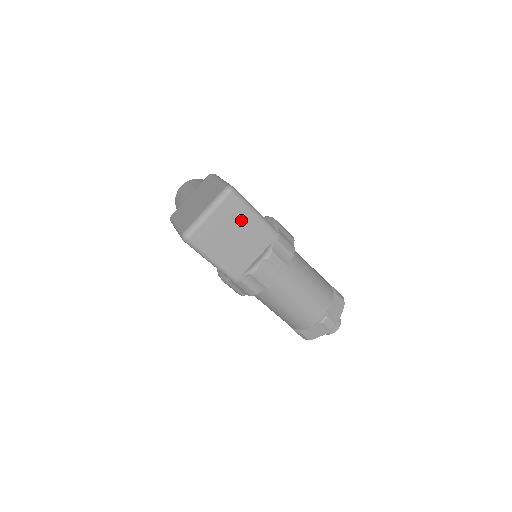
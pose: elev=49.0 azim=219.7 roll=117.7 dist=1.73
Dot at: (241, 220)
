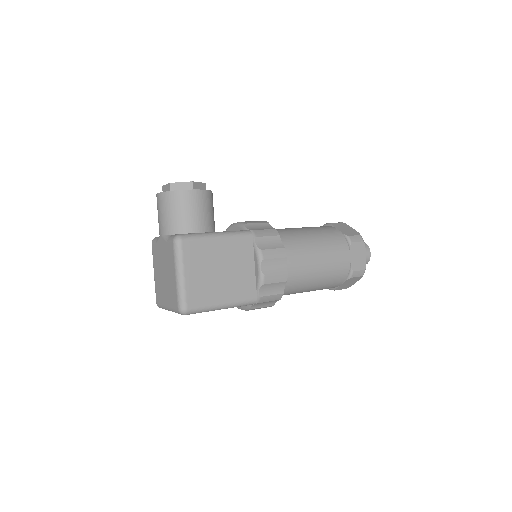
Dot at: occluded
